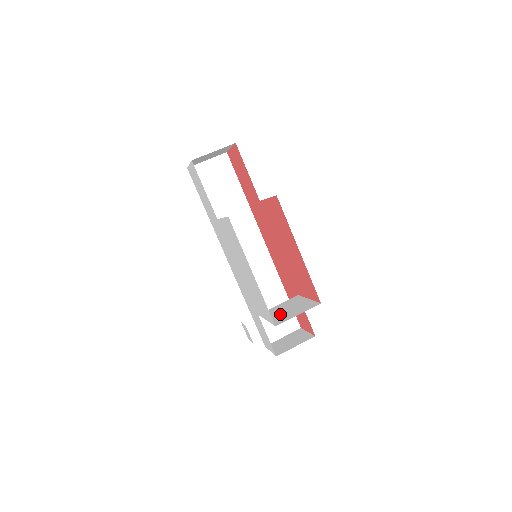
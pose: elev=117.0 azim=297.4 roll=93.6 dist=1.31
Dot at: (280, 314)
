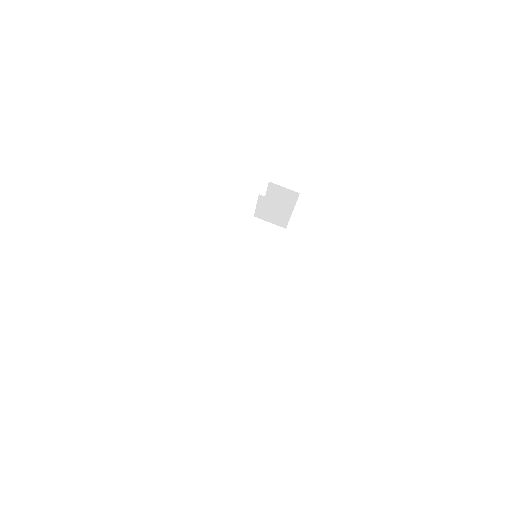
Dot at: occluded
